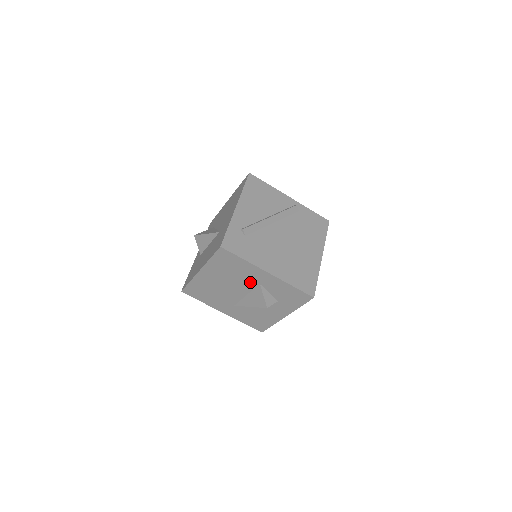
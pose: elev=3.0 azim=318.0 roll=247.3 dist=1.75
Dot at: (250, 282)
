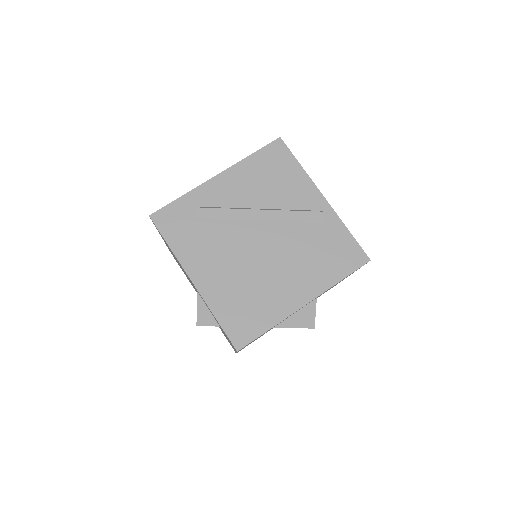
Dot at: occluded
